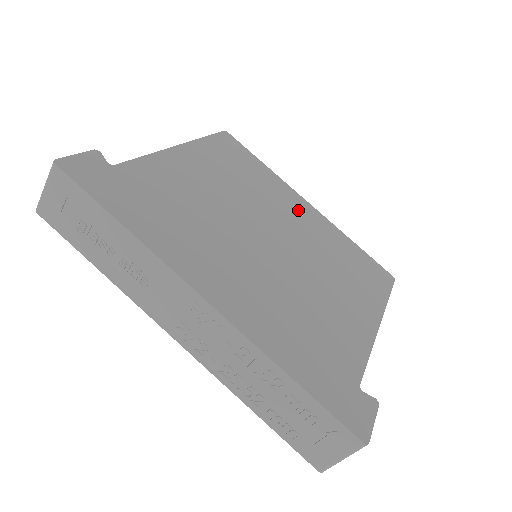
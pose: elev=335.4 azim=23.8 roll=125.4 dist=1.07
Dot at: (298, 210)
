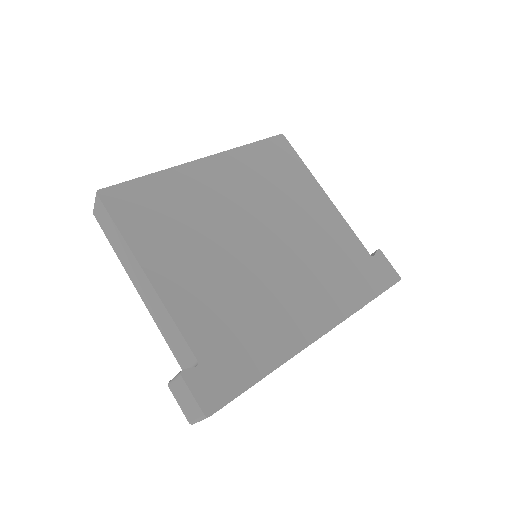
Dot at: (216, 182)
